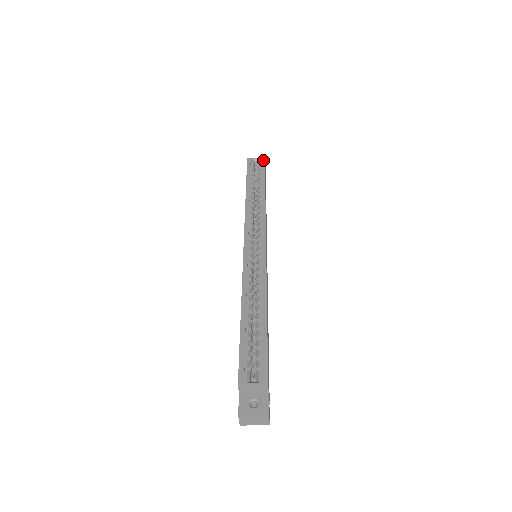
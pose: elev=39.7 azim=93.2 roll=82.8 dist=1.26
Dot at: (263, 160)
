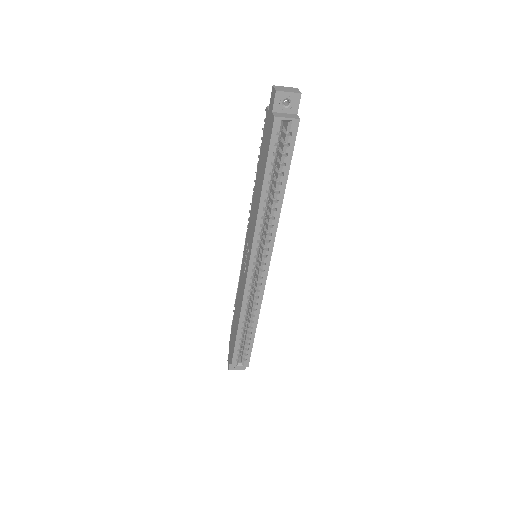
Dot at: (296, 127)
